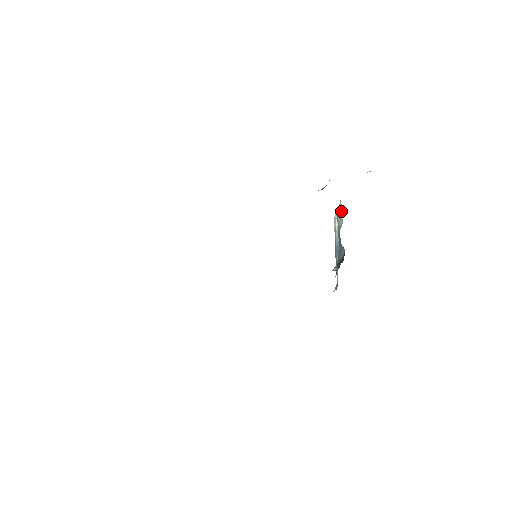
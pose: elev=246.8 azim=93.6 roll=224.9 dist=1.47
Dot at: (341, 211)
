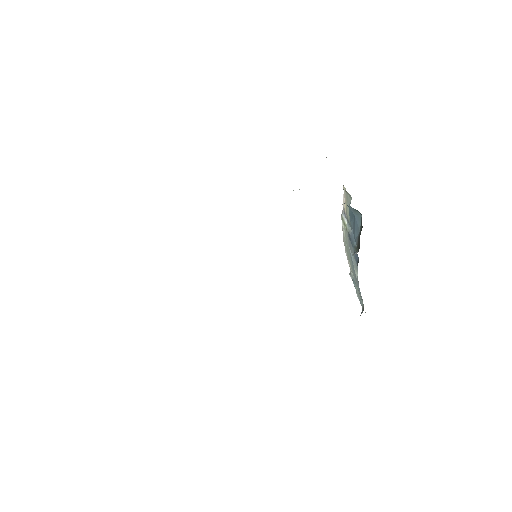
Dot at: (347, 193)
